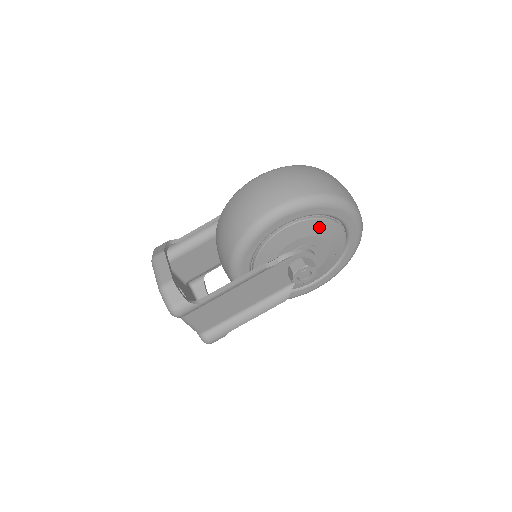
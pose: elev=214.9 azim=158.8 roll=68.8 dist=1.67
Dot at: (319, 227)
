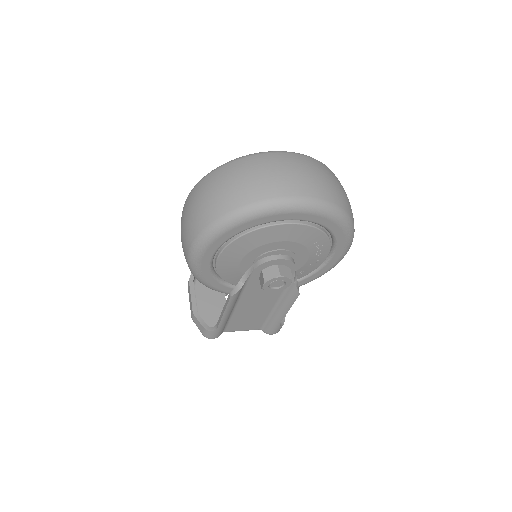
Dot at: (250, 241)
